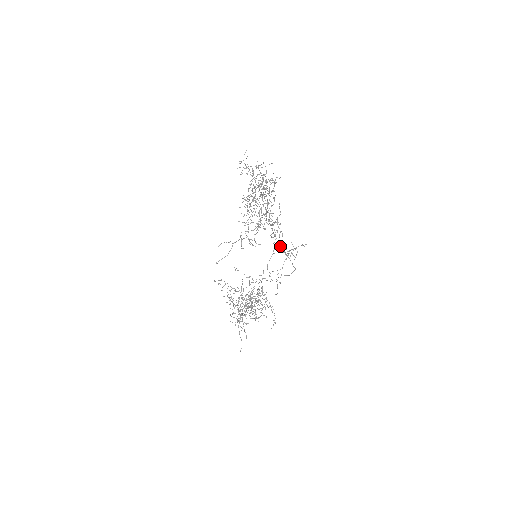
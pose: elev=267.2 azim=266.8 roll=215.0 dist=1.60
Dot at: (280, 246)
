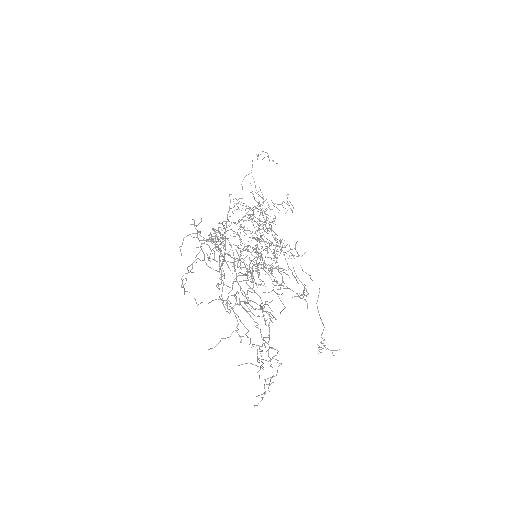
Dot at: occluded
